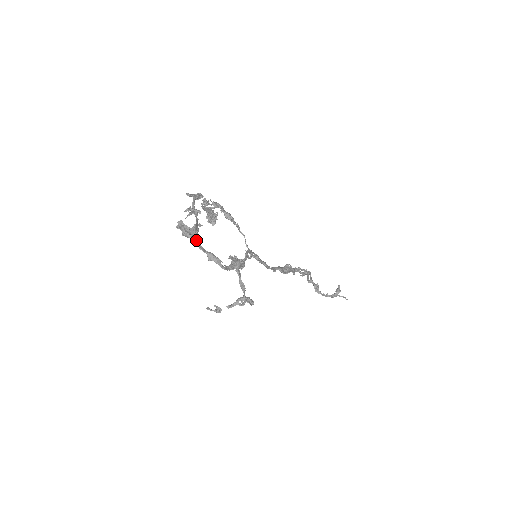
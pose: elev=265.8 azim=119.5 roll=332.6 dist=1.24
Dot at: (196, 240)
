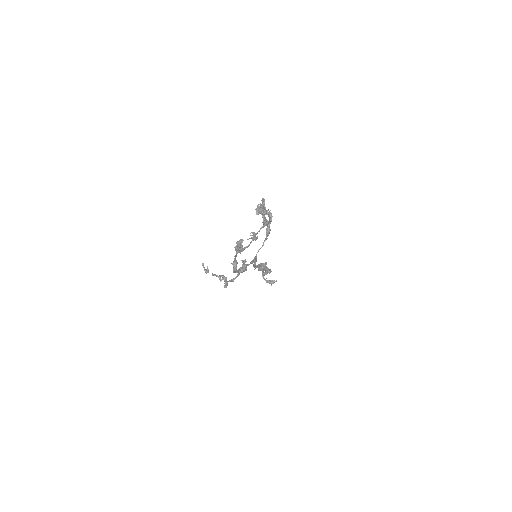
Dot at: occluded
